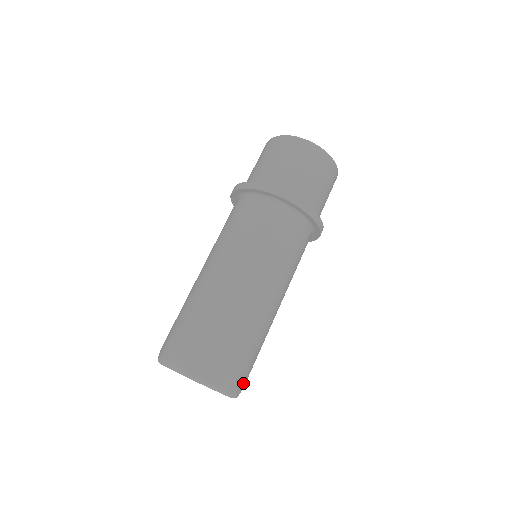
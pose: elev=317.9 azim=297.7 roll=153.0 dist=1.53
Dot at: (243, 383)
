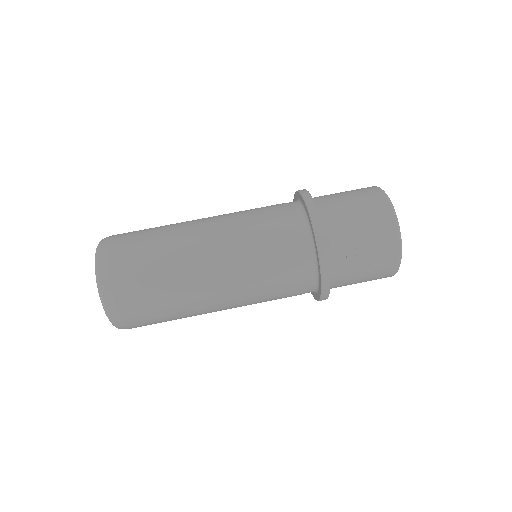
Dot at: (120, 302)
